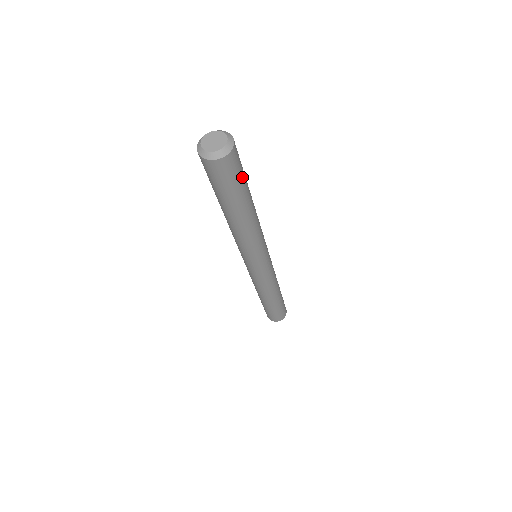
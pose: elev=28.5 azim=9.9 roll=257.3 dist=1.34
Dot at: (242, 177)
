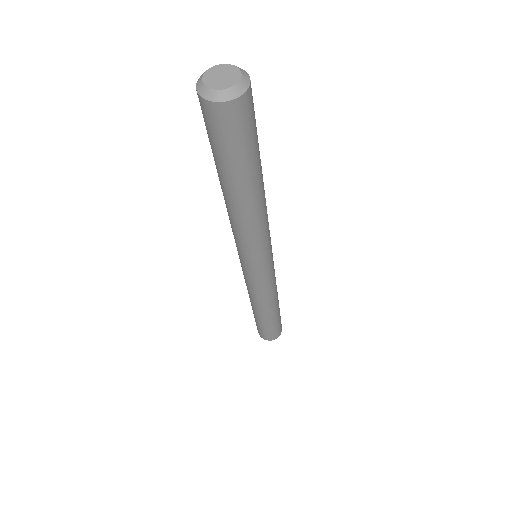
Dot at: (238, 150)
